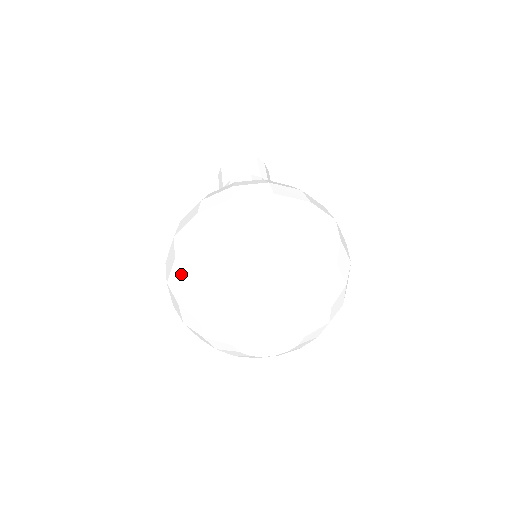
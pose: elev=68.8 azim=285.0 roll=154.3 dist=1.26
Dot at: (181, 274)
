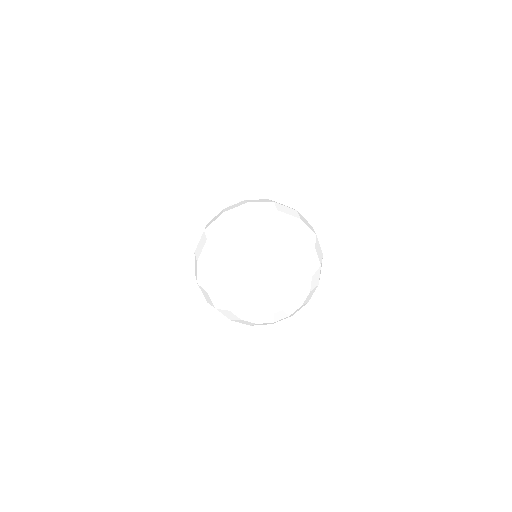
Dot at: (203, 269)
